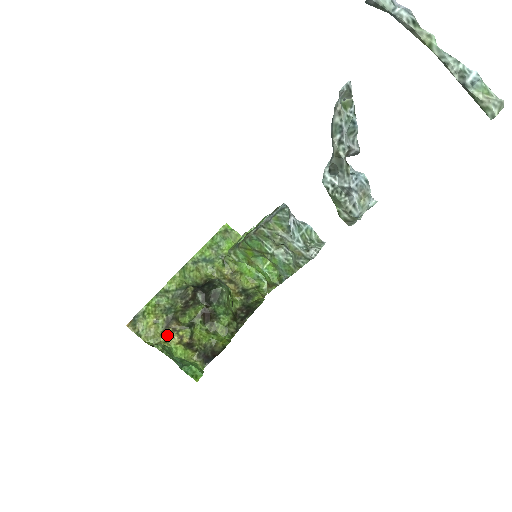
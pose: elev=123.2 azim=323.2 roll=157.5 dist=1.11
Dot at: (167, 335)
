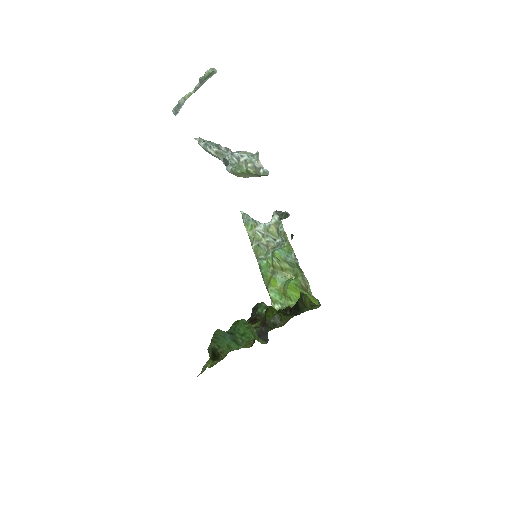
Dot at: occluded
